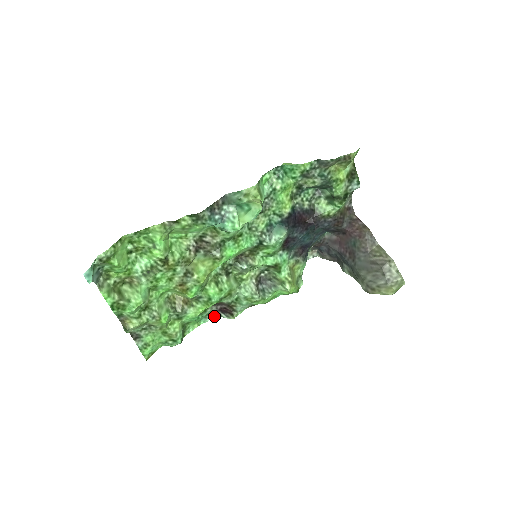
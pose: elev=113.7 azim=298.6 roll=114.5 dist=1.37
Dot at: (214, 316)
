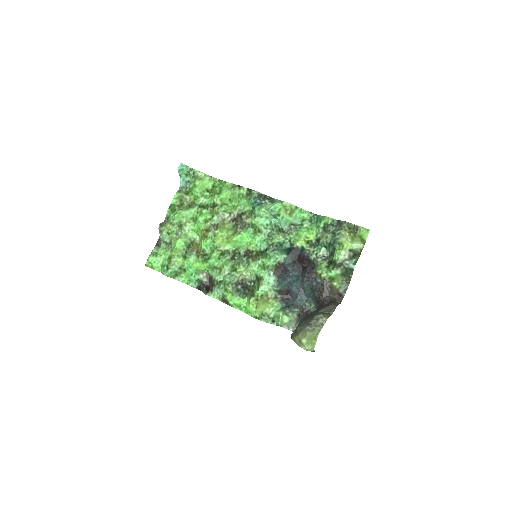
Dot at: (200, 289)
